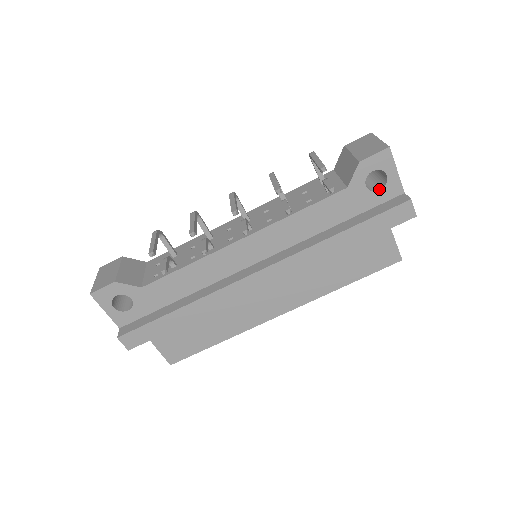
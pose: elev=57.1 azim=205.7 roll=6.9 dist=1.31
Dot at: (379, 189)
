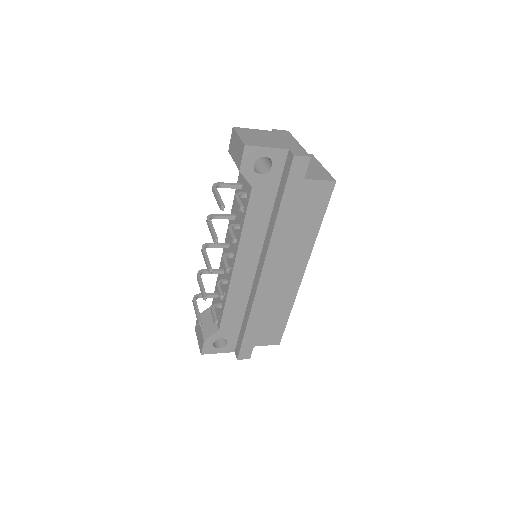
Dot at: (271, 166)
